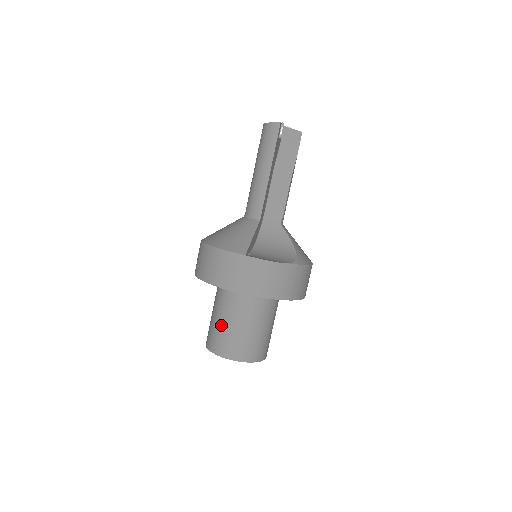
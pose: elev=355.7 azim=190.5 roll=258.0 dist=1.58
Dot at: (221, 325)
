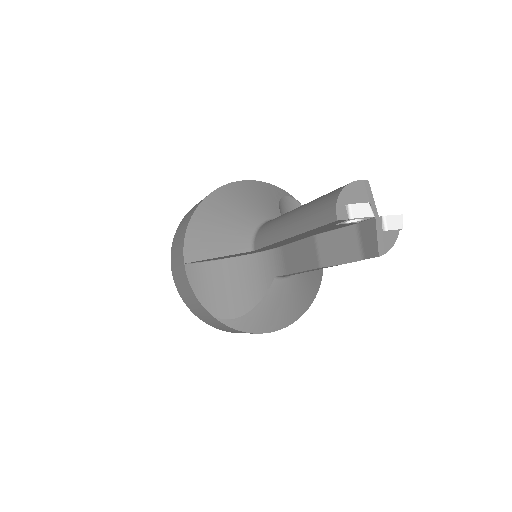
Dot at: occluded
